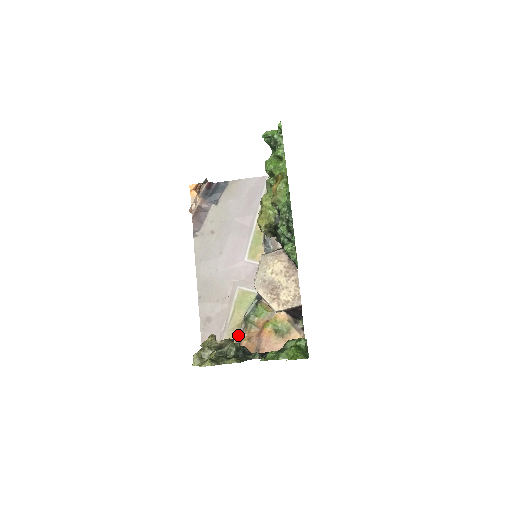
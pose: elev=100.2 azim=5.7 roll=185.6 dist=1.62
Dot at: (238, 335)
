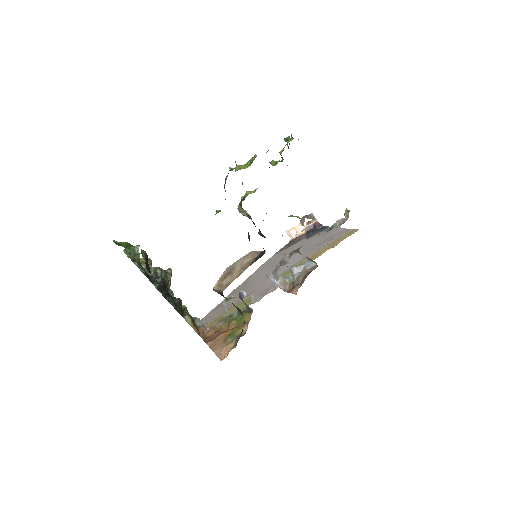
Dot at: (216, 324)
